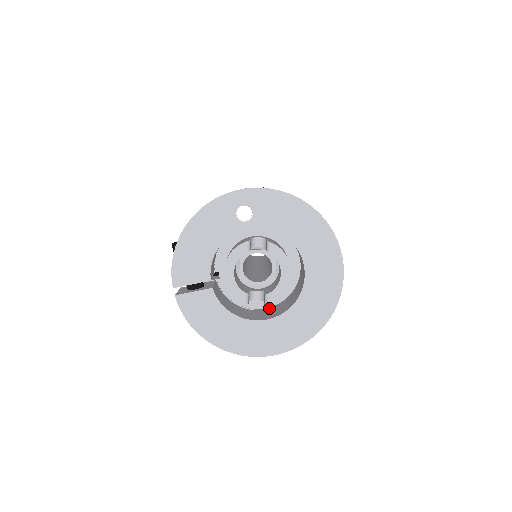
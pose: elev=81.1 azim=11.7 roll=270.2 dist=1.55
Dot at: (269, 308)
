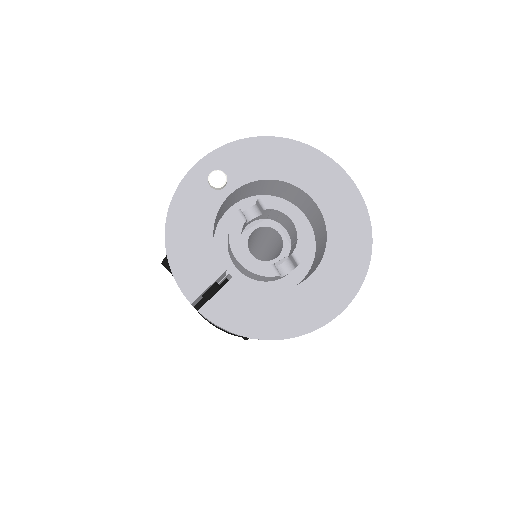
Dot at: (304, 277)
